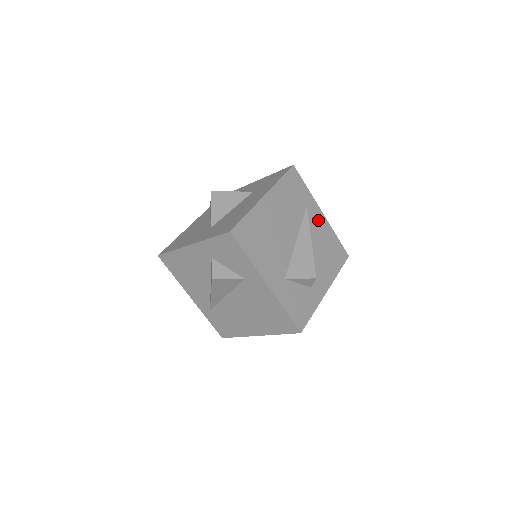
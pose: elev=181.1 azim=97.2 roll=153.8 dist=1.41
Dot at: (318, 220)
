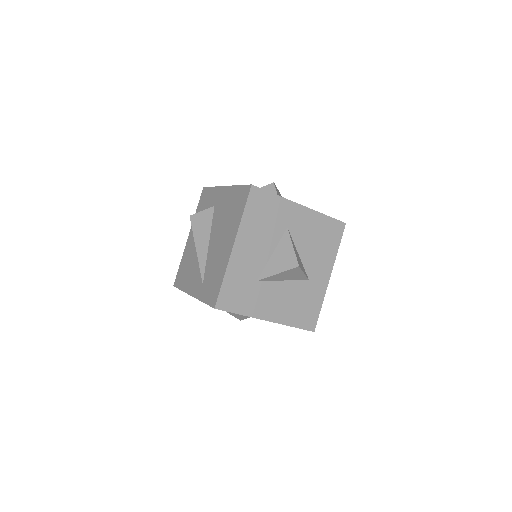
Dot at: occluded
